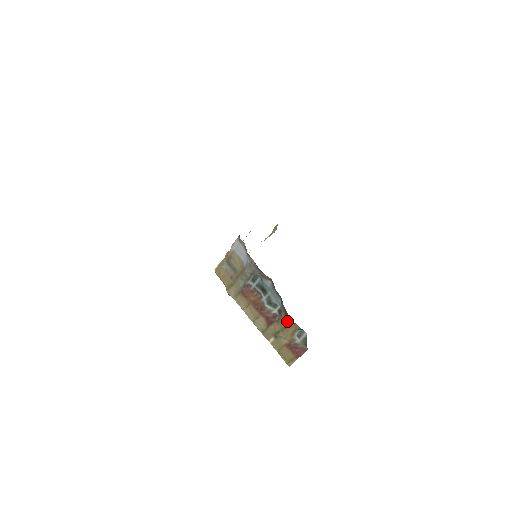
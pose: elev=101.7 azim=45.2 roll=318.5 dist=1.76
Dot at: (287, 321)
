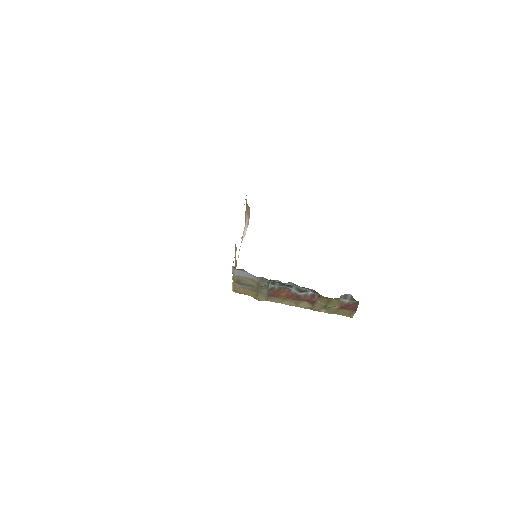
Dot at: (328, 298)
